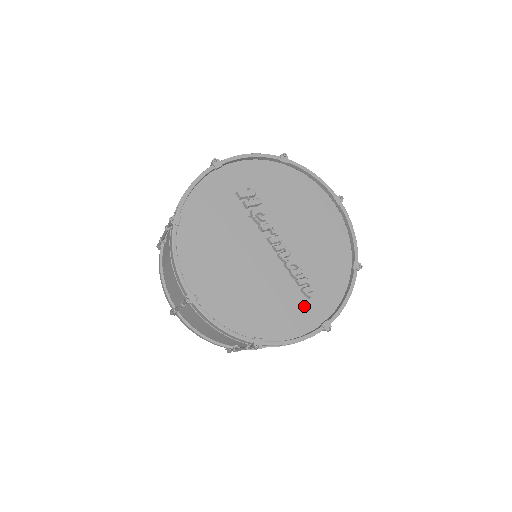
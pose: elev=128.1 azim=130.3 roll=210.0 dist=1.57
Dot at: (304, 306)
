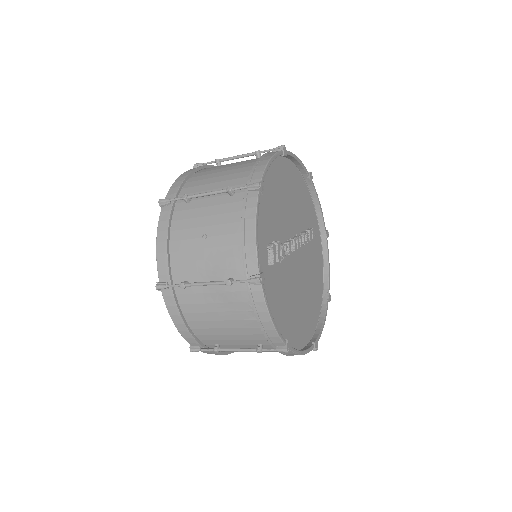
Dot at: (314, 243)
